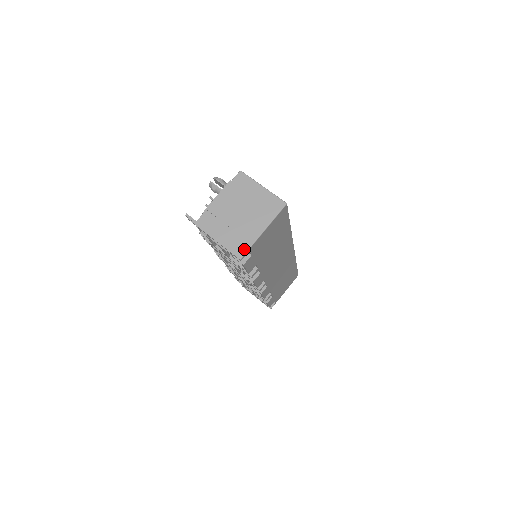
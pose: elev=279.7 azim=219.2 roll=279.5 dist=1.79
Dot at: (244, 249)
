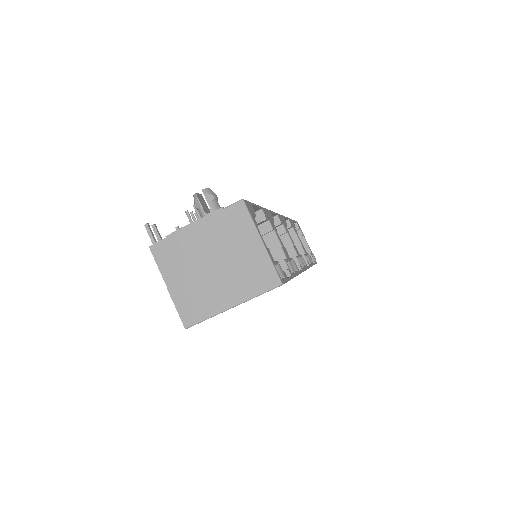
Dot at: (196, 318)
